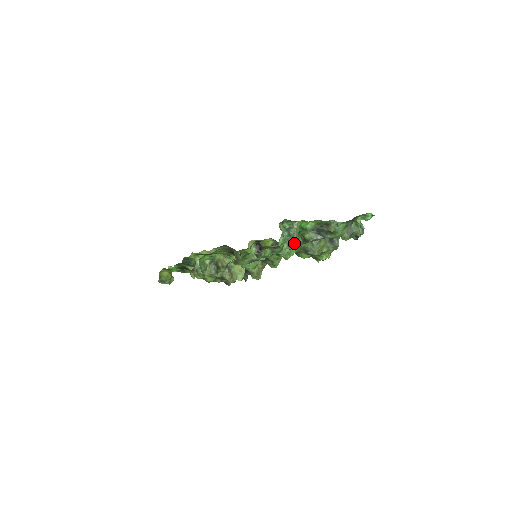
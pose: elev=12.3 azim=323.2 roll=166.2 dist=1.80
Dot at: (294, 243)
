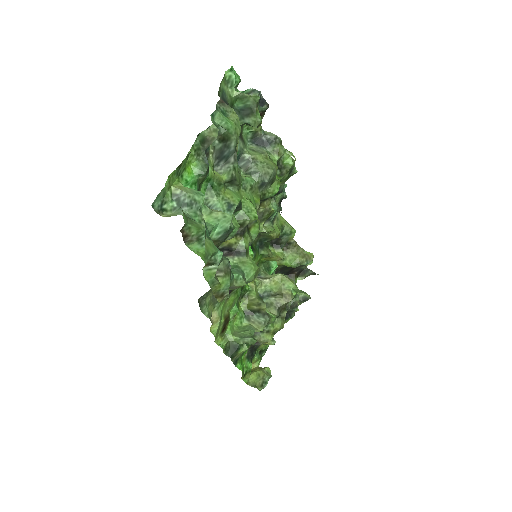
Dot at: (229, 200)
